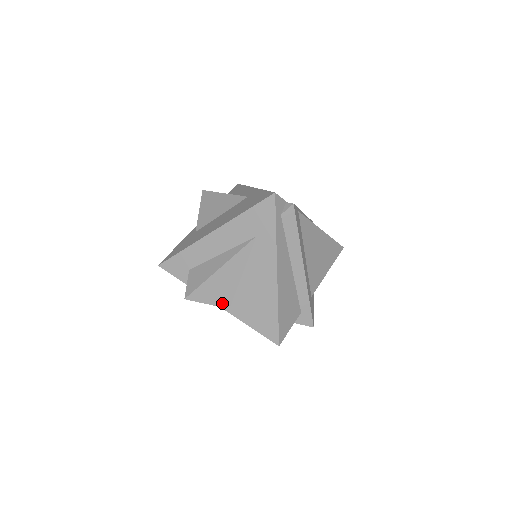
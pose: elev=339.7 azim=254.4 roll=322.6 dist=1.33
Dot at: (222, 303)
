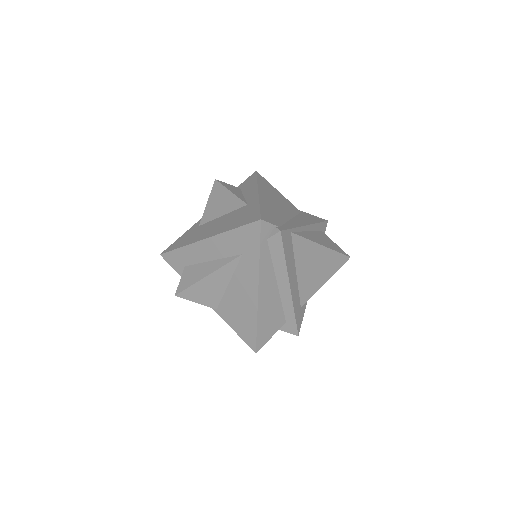
Dot at: (210, 304)
